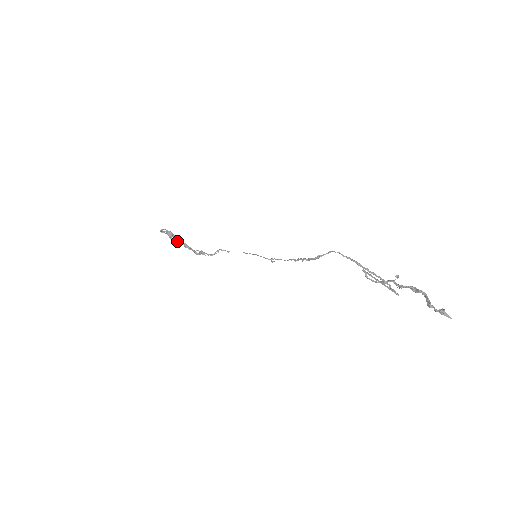
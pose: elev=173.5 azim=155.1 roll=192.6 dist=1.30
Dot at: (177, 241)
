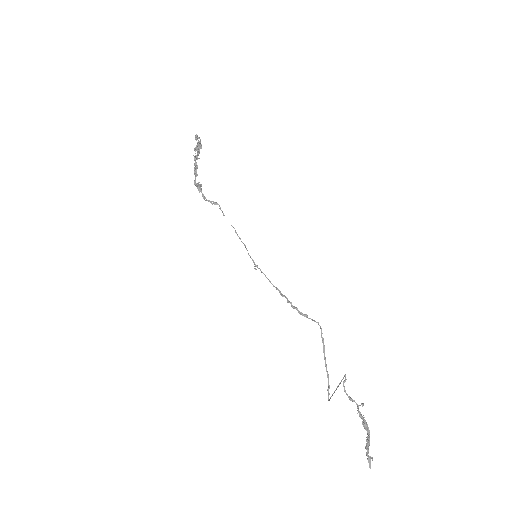
Dot at: (195, 156)
